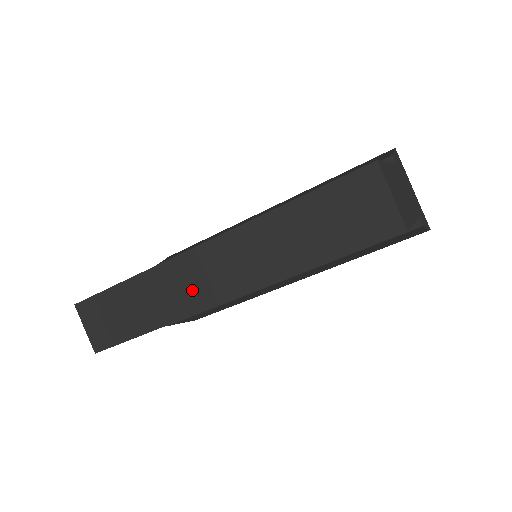
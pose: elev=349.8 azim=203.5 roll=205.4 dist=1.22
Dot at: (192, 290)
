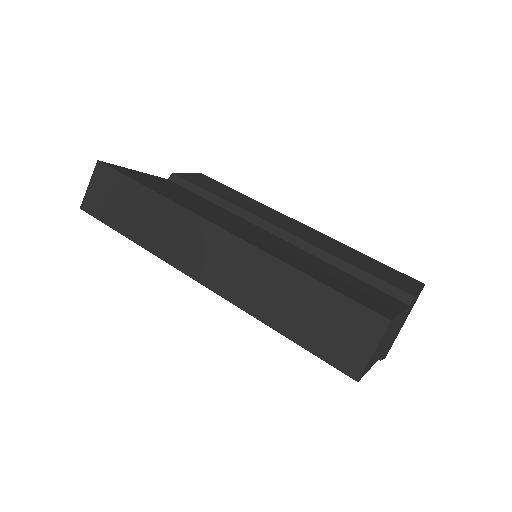
Dot at: (186, 249)
